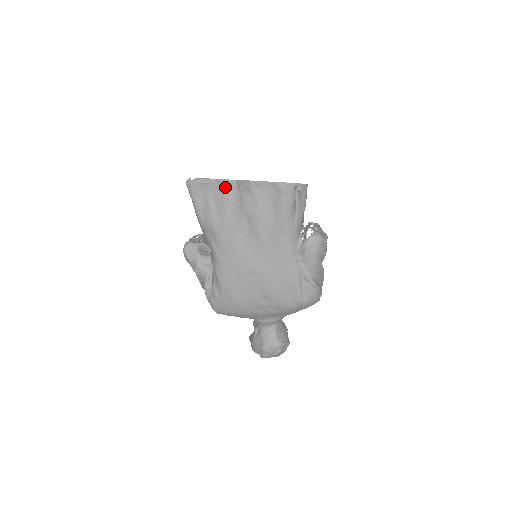
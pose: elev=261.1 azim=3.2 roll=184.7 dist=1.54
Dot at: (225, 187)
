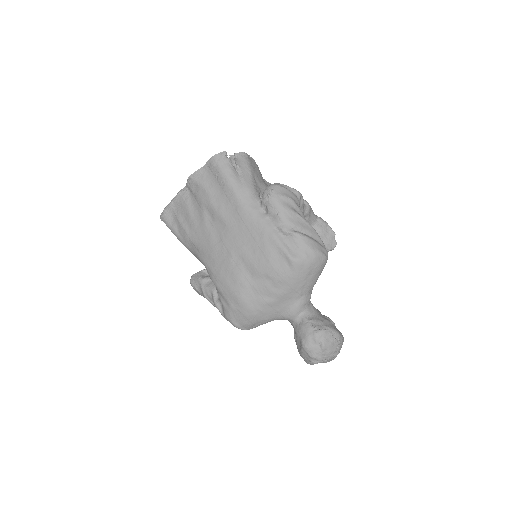
Dot at: (182, 198)
